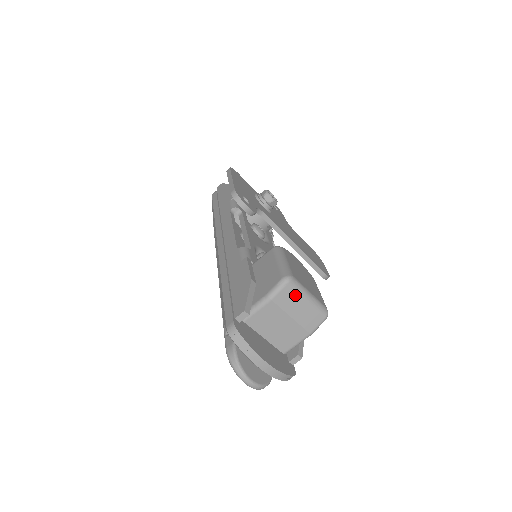
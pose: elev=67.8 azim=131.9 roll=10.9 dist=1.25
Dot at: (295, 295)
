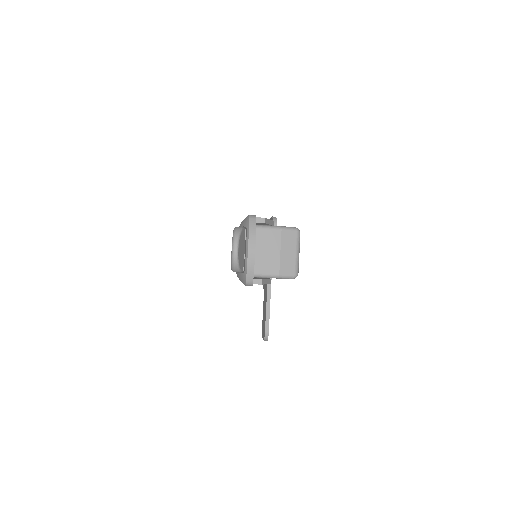
Dot at: (294, 242)
